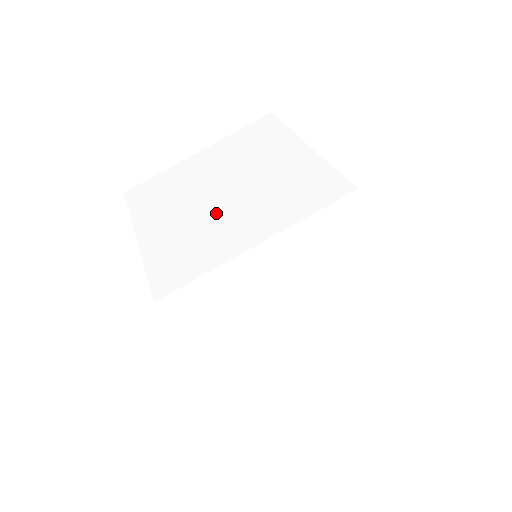
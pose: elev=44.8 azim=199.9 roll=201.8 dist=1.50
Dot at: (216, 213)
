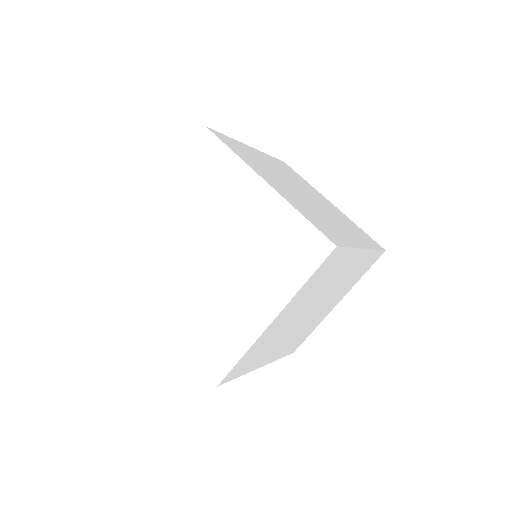
Dot at: (316, 208)
